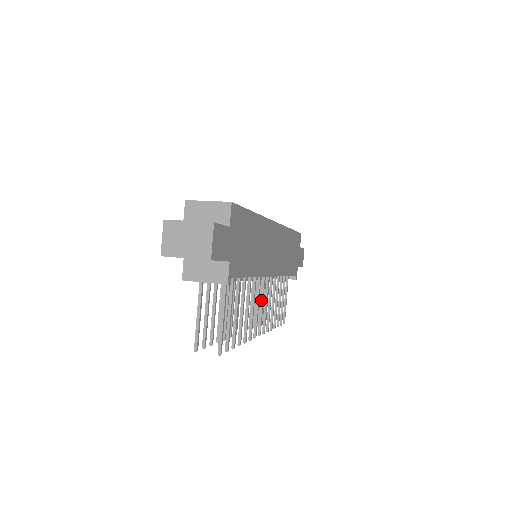
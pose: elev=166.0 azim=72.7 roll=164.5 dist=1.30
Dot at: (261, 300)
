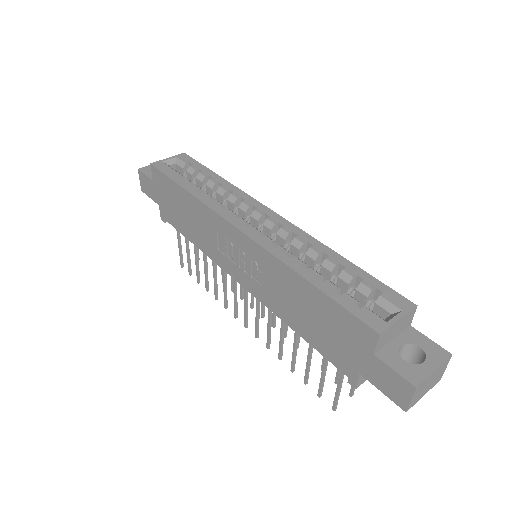
Dot at: occluded
